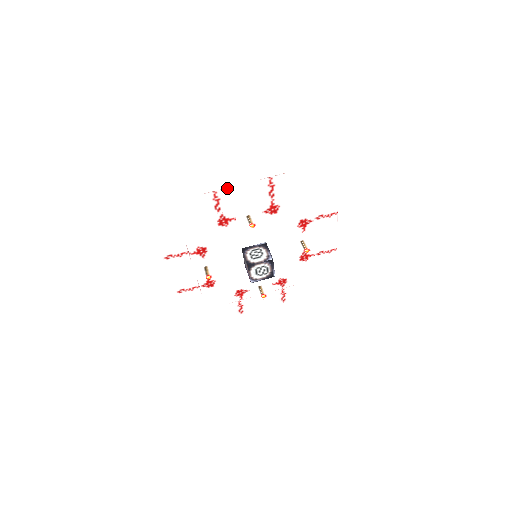
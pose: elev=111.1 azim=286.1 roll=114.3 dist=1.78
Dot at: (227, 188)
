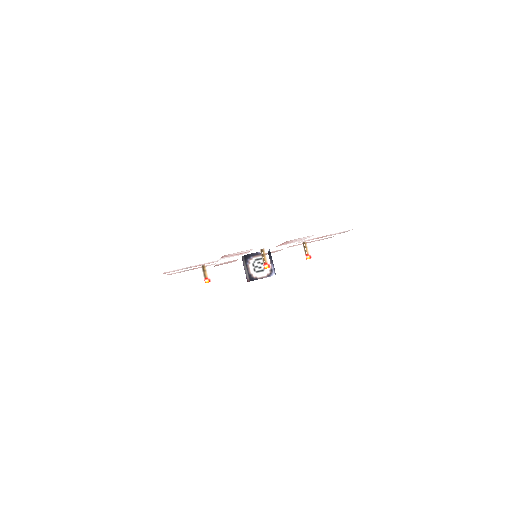
Dot at: (251, 249)
